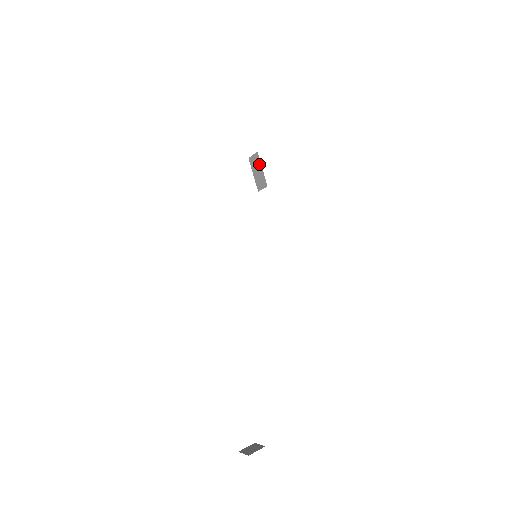
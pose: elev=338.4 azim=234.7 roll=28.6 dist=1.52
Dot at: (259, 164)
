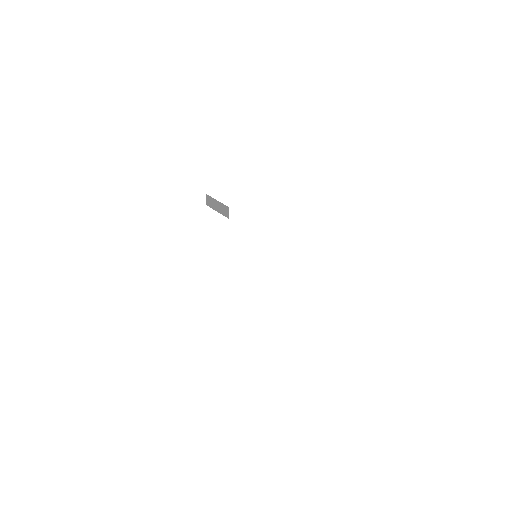
Dot at: (213, 200)
